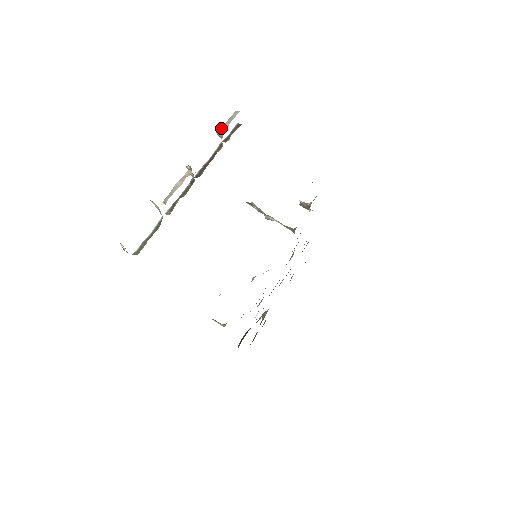
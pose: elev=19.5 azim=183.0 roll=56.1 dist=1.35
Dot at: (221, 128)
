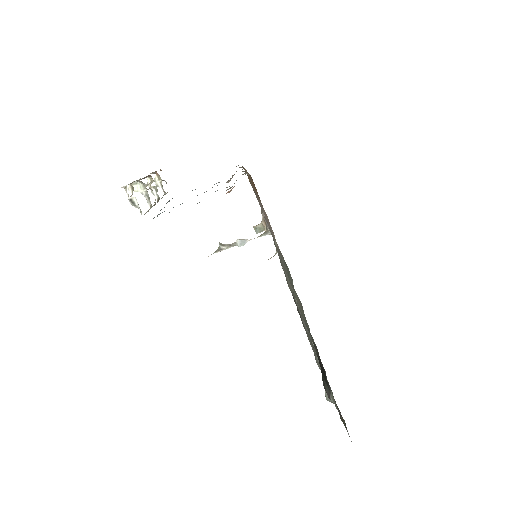
Dot at: (157, 179)
